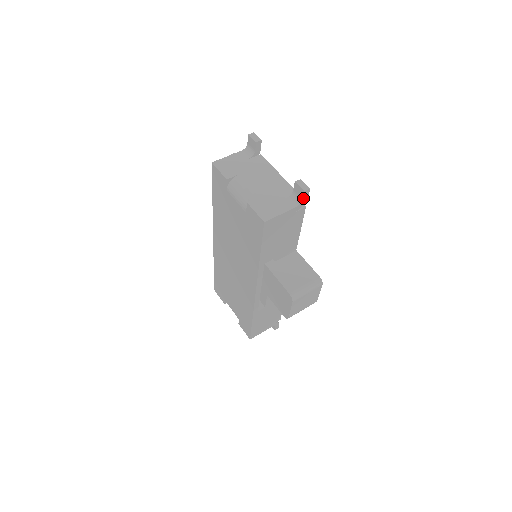
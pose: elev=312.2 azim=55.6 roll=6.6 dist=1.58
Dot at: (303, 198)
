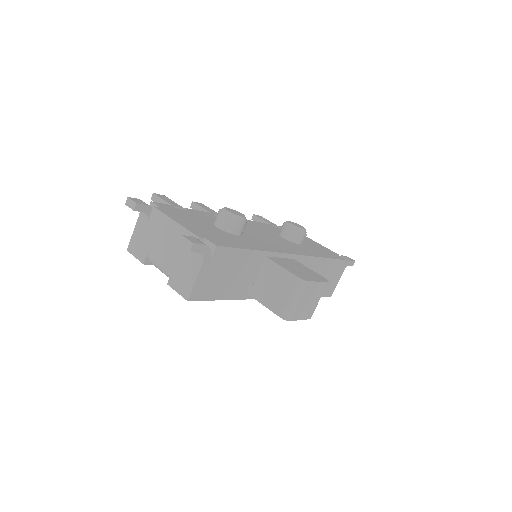
Dot at: (200, 251)
